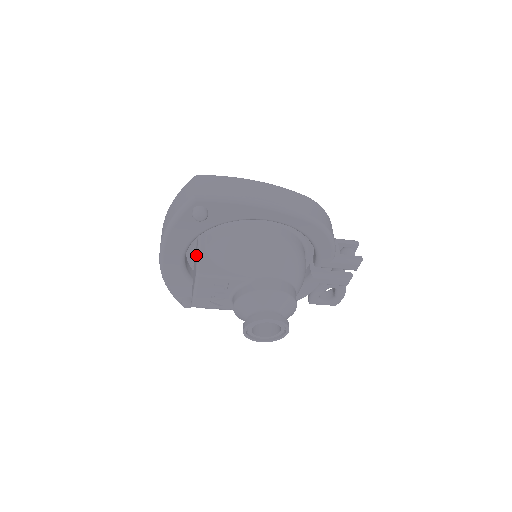
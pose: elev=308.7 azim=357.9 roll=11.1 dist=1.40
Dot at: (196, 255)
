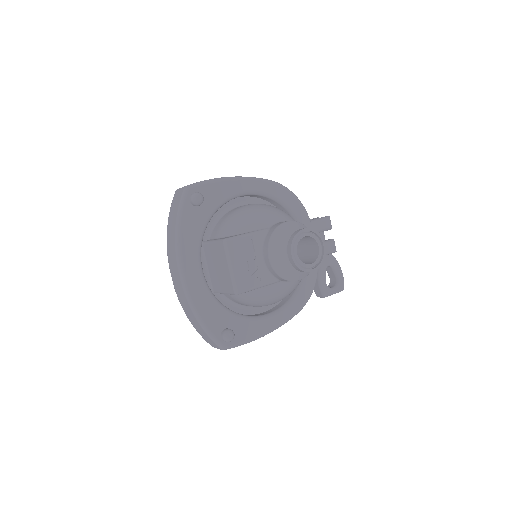
Dot at: (211, 251)
